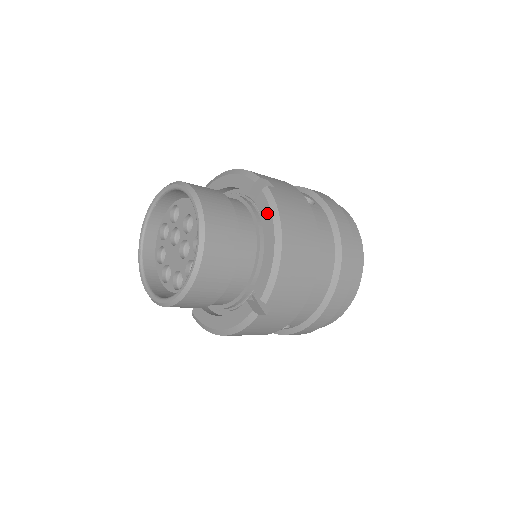
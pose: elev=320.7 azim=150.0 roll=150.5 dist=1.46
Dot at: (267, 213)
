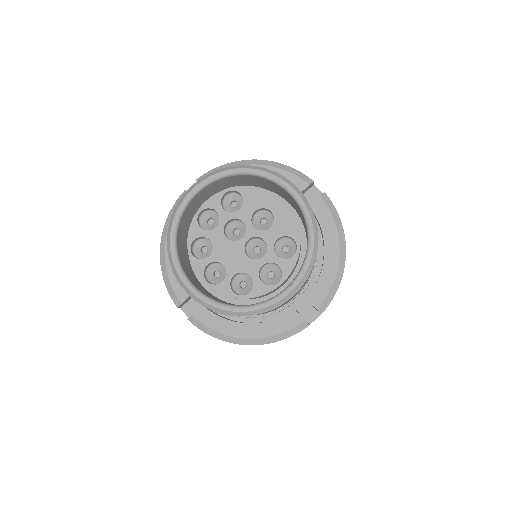
Dot at: (329, 221)
